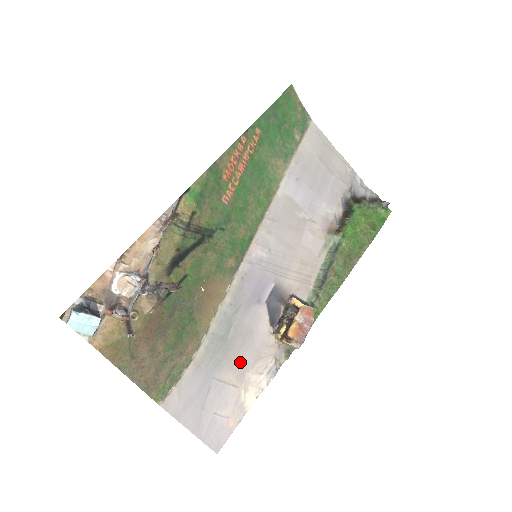
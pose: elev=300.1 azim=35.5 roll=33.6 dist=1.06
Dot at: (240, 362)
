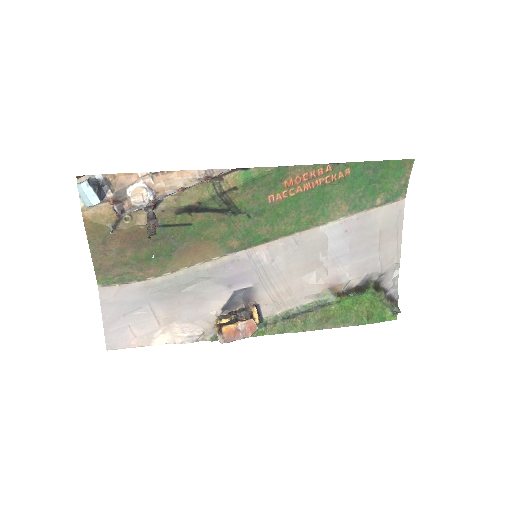
Dot at: (177, 312)
